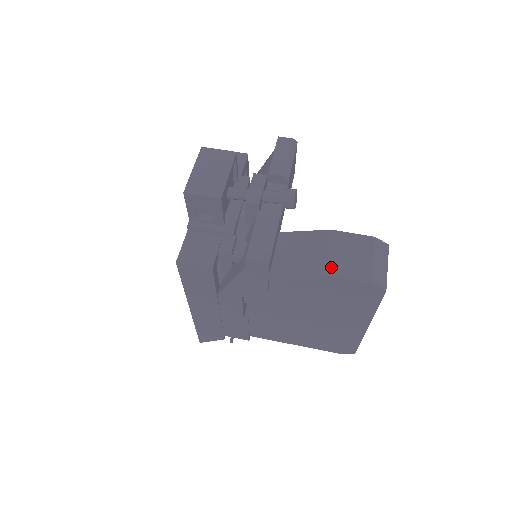
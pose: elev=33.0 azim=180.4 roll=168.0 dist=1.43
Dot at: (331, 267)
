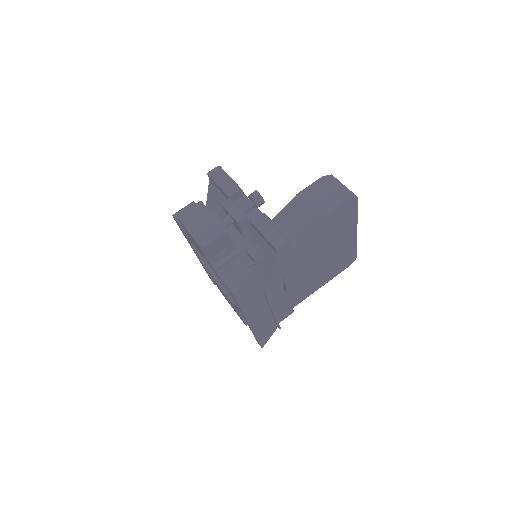
Dot at: (321, 211)
